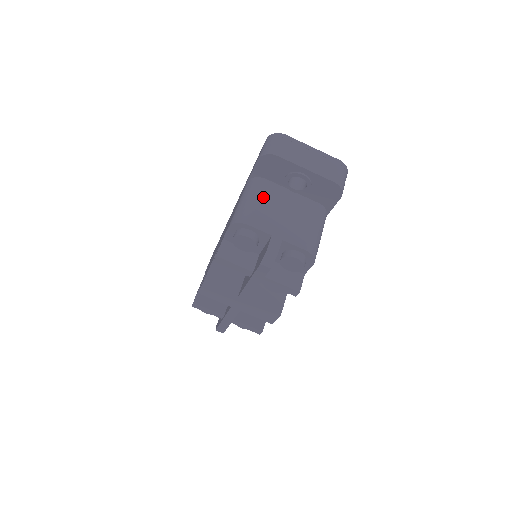
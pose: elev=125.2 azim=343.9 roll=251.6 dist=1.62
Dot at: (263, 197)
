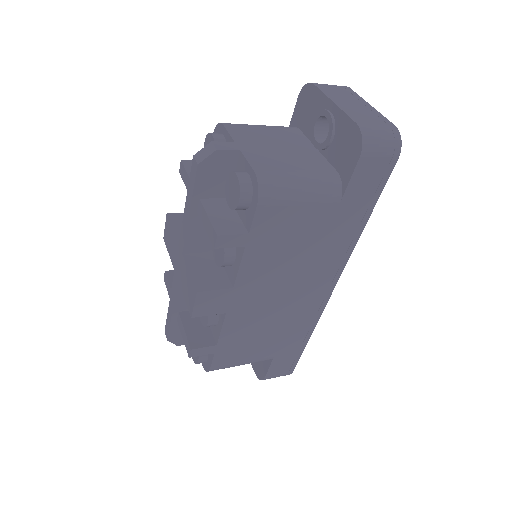
Dot at: (274, 130)
